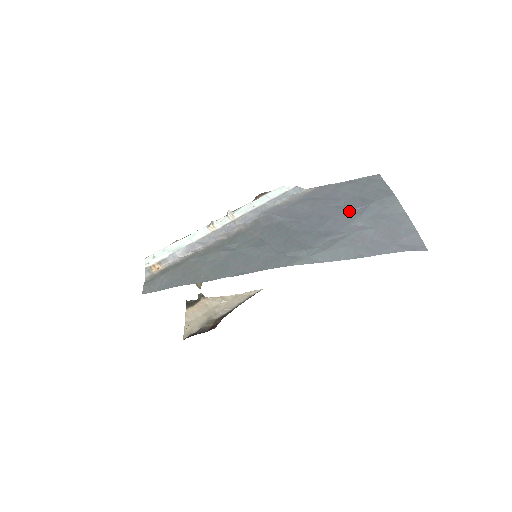
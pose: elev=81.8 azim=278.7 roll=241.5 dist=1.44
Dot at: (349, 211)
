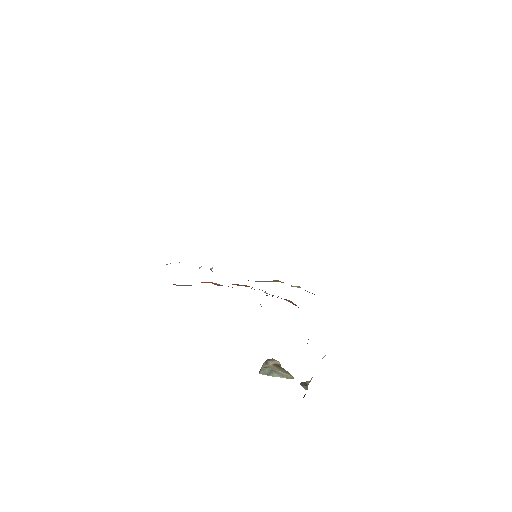
Dot at: occluded
